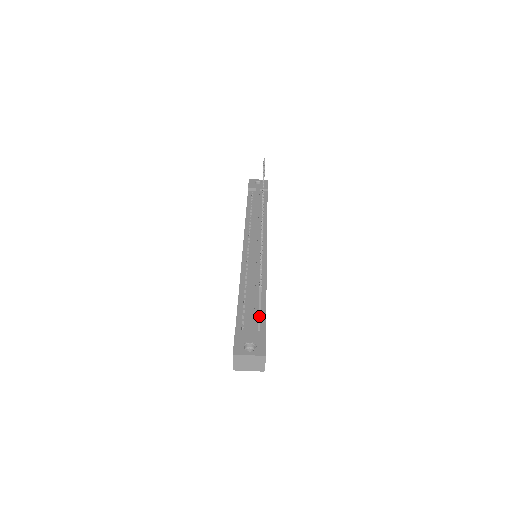
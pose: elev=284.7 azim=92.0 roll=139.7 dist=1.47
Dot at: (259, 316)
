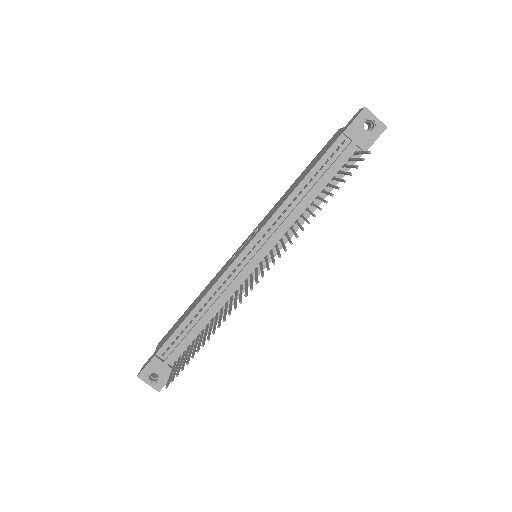
Dot at: (172, 371)
